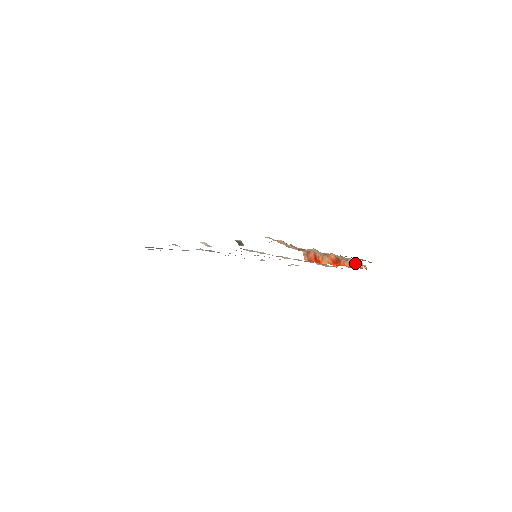
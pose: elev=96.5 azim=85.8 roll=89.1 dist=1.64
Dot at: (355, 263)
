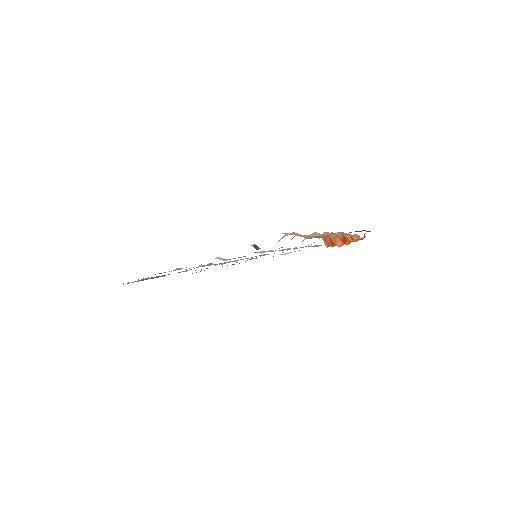
Dot at: (353, 236)
